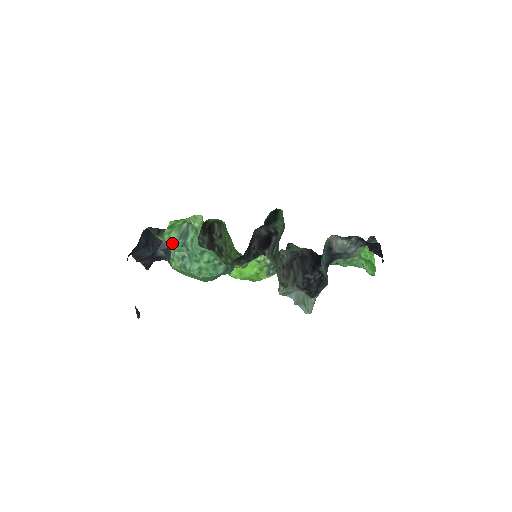
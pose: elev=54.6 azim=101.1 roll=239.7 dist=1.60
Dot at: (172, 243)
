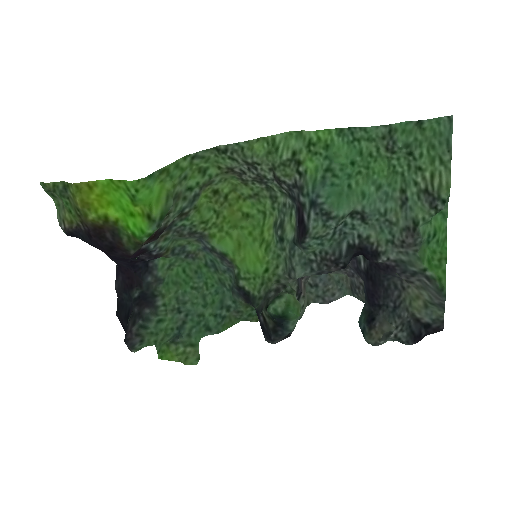
Dot at: (166, 335)
